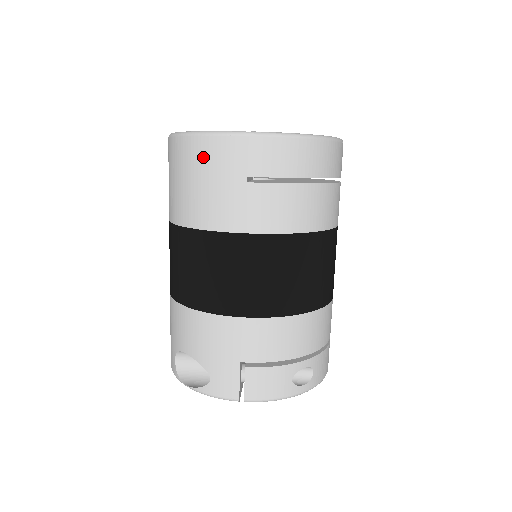
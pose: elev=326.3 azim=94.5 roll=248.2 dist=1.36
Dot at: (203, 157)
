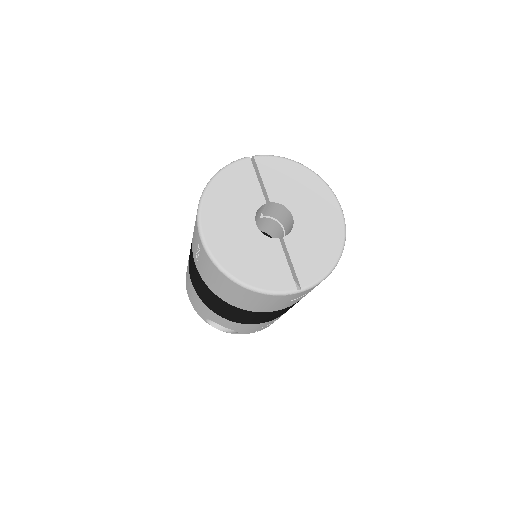
Dot at: (260, 298)
